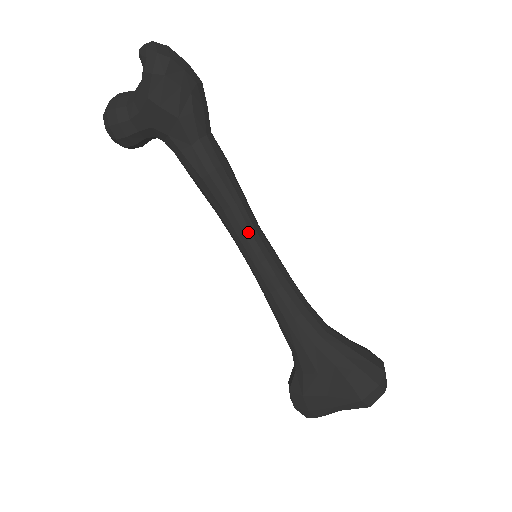
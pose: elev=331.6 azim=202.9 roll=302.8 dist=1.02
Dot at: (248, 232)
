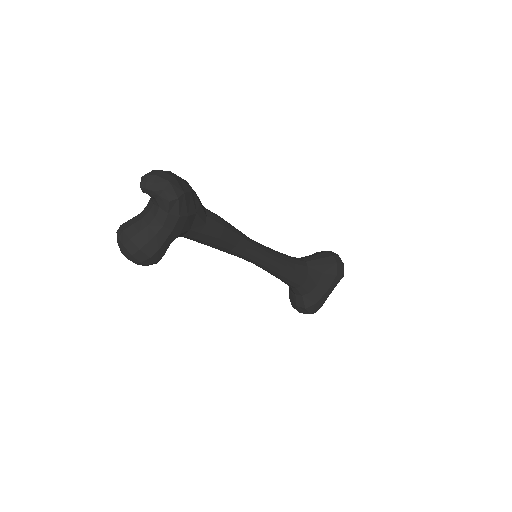
Dot at: (253, 246)
